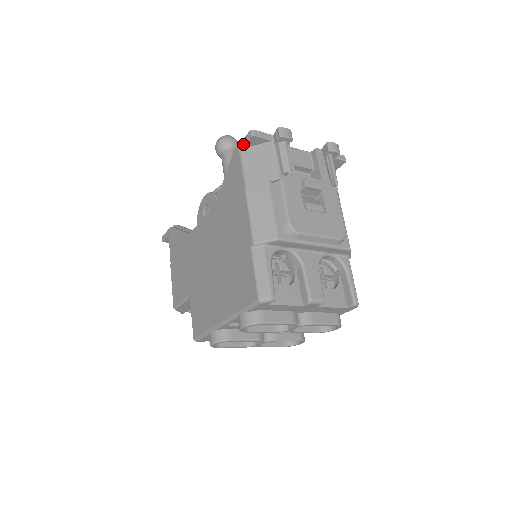
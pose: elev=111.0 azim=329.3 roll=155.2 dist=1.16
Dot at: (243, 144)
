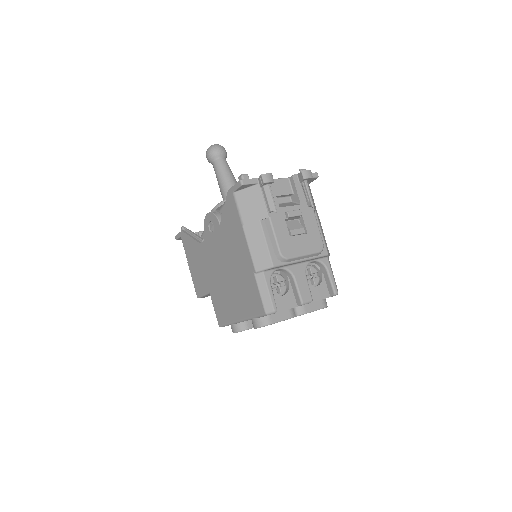
Dot at: (235, 189)
